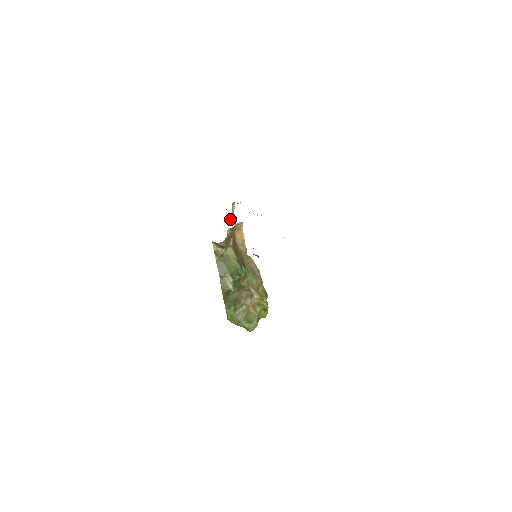
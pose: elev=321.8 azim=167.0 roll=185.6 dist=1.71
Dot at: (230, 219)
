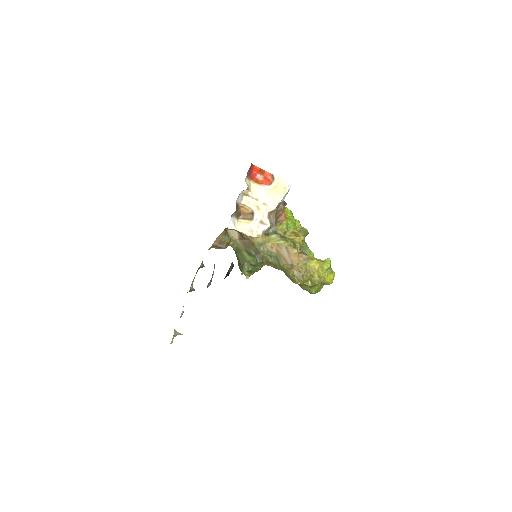
Dot at: (282, 181)
